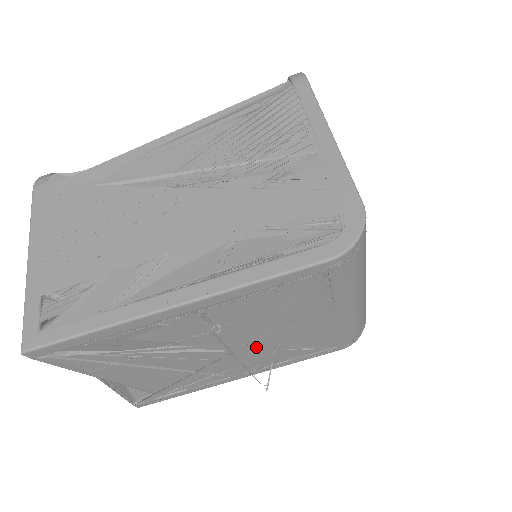
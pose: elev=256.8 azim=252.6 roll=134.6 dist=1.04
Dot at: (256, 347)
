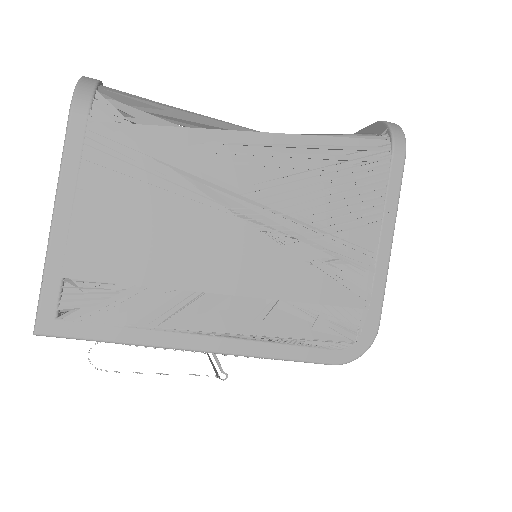
Dot at: occluded
